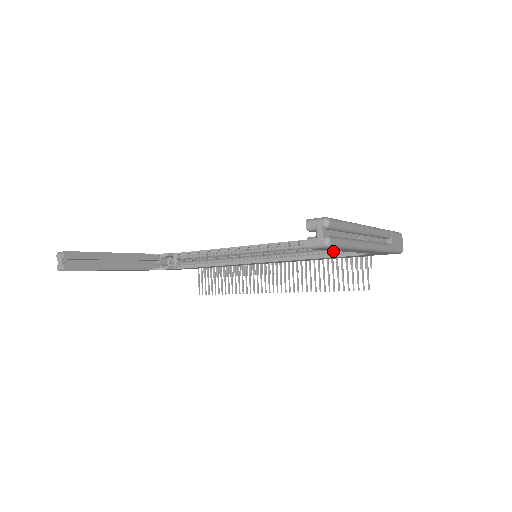
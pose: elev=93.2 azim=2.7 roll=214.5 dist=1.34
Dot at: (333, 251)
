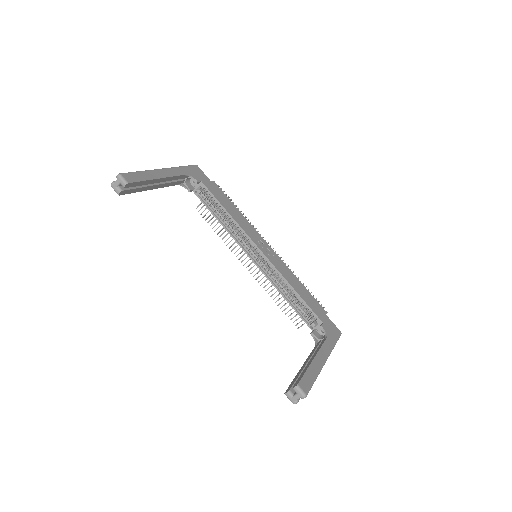
Dot at: (300, 309)
